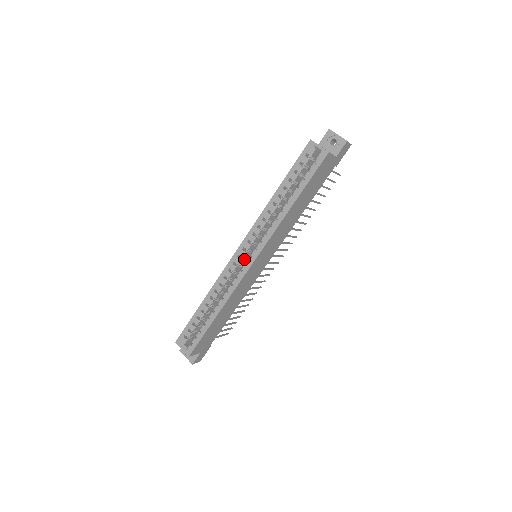
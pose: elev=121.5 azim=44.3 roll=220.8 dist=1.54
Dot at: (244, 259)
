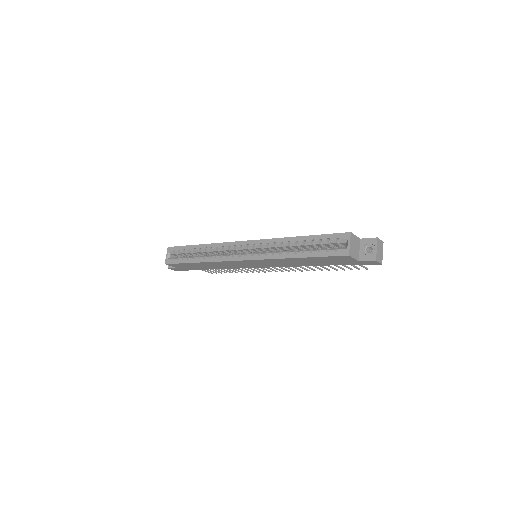
Dot at: (243, 251)
